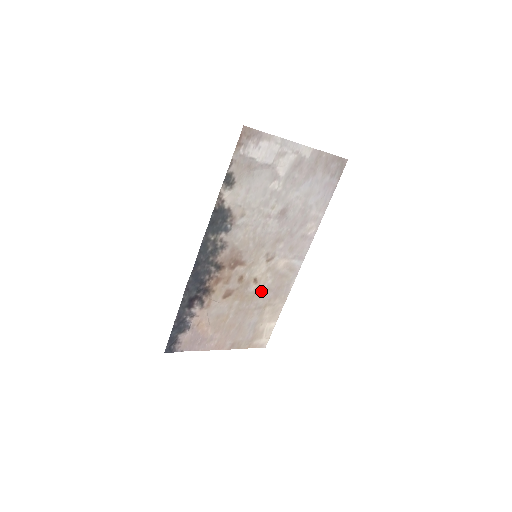
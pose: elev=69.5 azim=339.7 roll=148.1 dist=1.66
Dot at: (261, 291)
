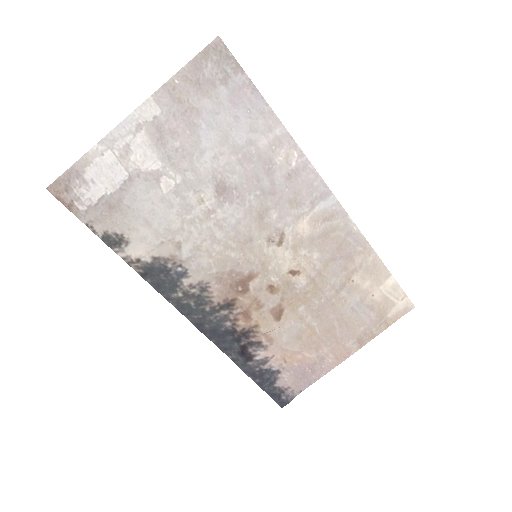
Dot at: (319, 272)
